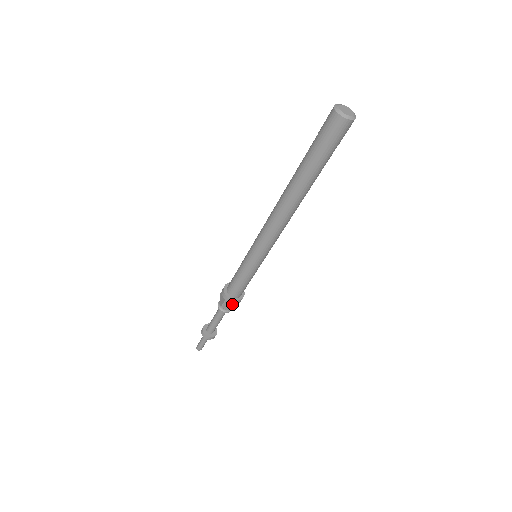
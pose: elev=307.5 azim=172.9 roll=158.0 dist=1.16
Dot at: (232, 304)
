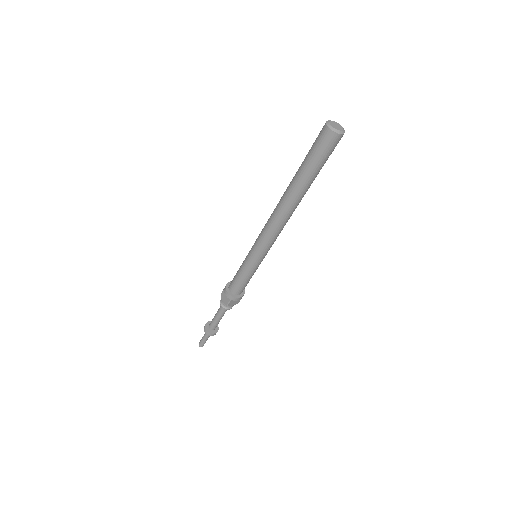
Dot at: (226, 297)
